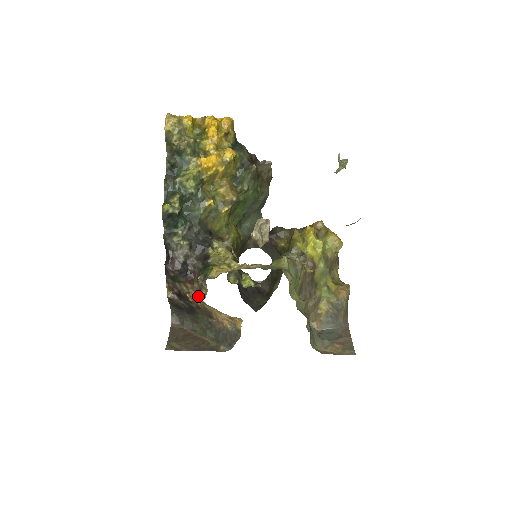
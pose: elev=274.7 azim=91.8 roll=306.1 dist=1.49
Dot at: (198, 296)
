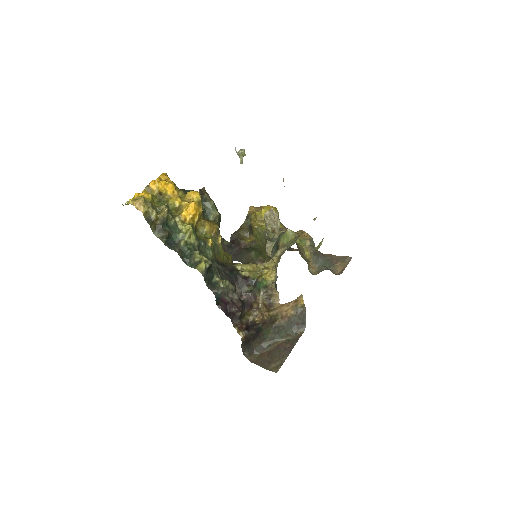
Dot at: (270, 307)
